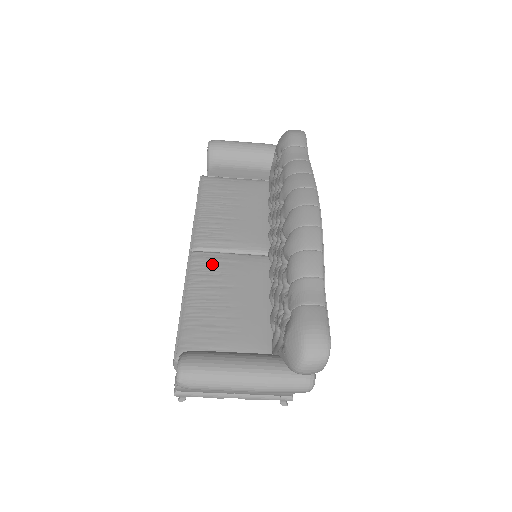
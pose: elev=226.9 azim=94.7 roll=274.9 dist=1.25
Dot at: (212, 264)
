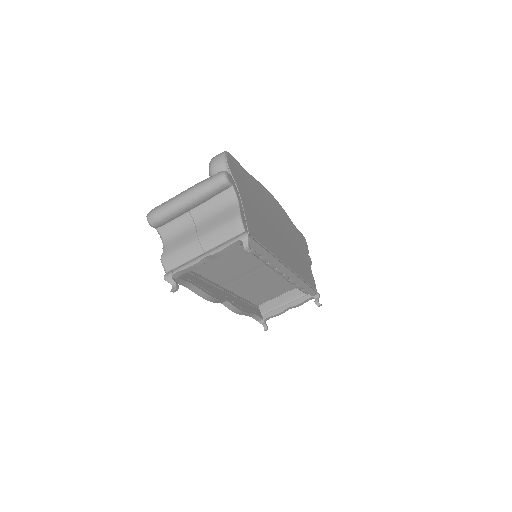
Dot at: occluded
